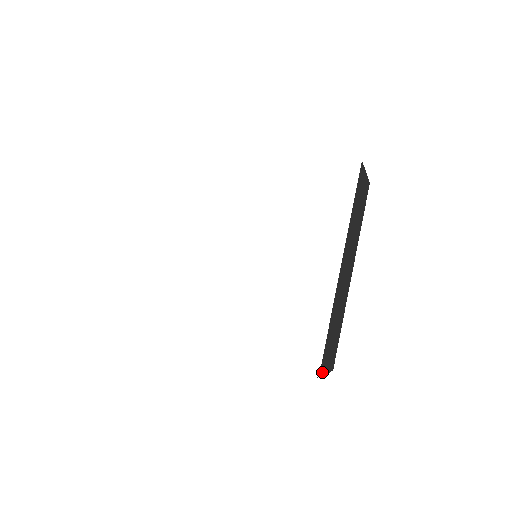
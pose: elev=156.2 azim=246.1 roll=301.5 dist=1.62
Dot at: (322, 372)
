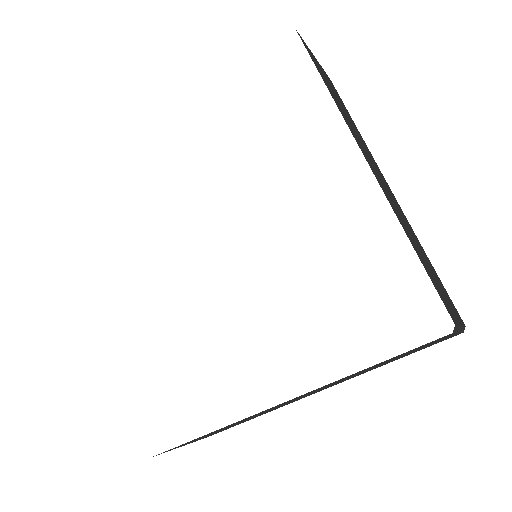
Dot at: occluded
